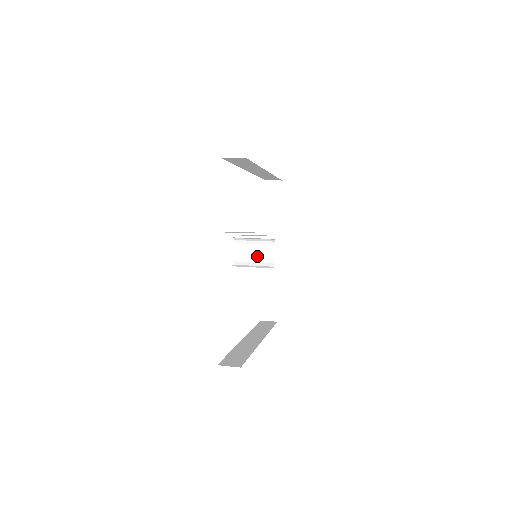
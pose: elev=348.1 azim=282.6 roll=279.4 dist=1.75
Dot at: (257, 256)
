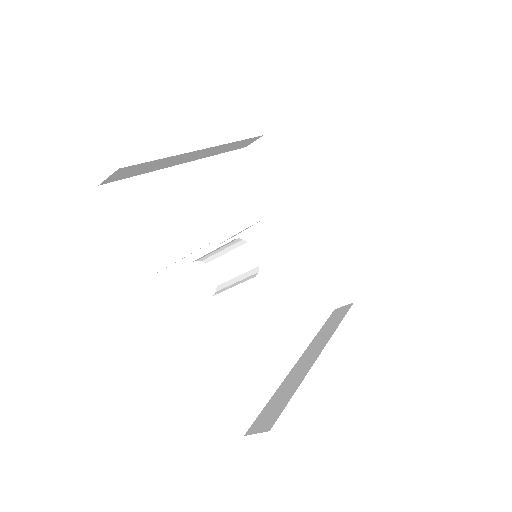
Dot at: (237, 266)
